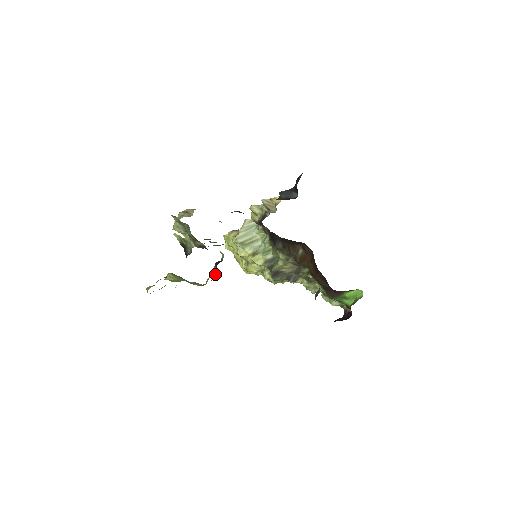
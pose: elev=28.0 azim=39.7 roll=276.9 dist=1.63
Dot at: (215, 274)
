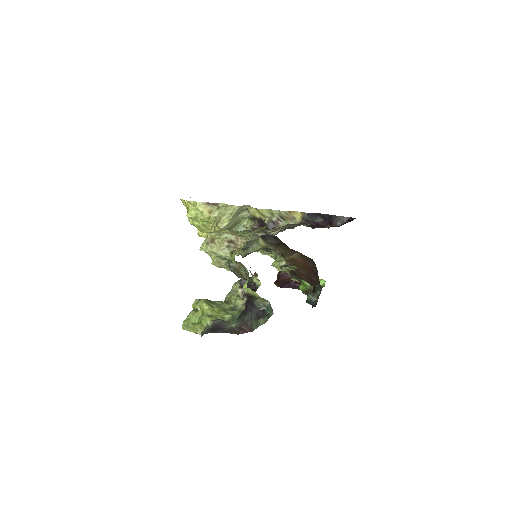
Dot at: (239, 292)
